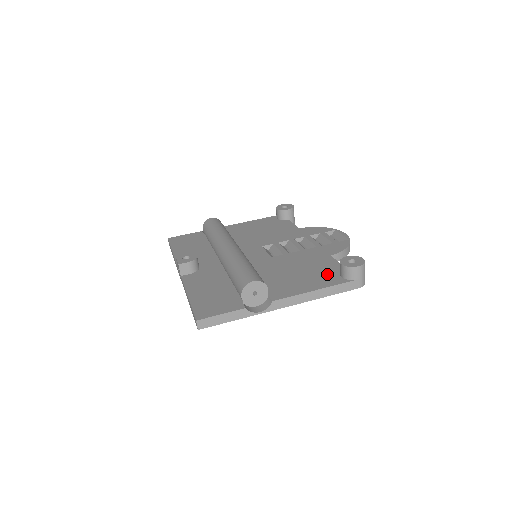
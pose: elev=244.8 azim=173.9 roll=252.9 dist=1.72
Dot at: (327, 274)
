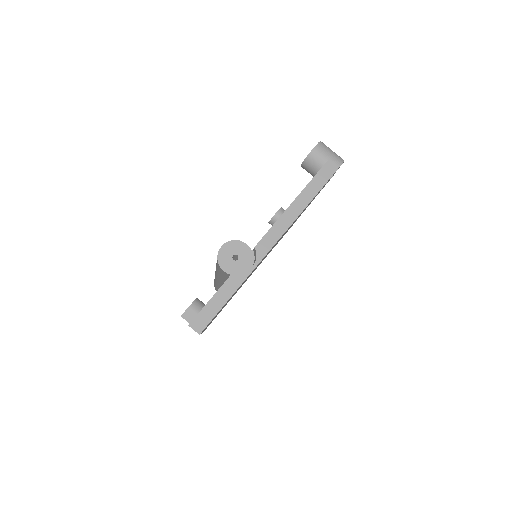
Dot at: occluded
